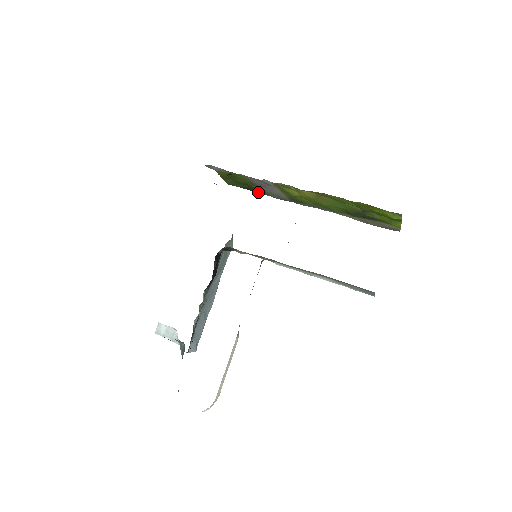
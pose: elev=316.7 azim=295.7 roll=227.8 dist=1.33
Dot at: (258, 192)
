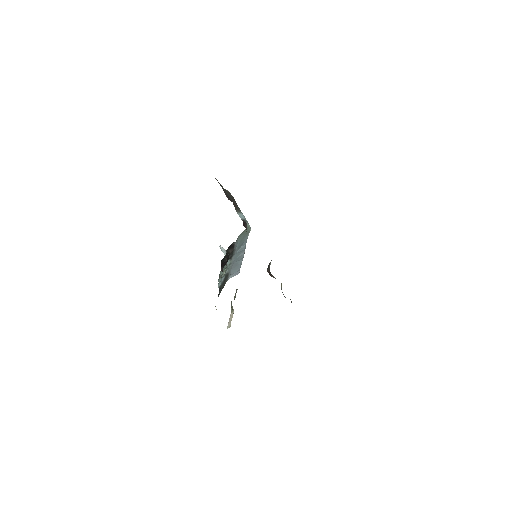
Dot at: occluded
